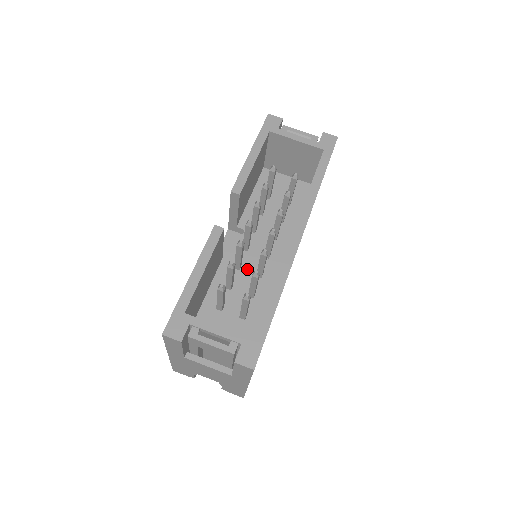
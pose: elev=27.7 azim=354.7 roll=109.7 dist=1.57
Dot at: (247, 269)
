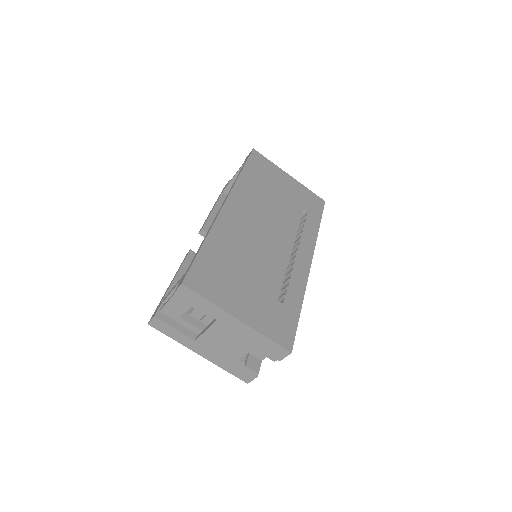
Dot at: occluded
